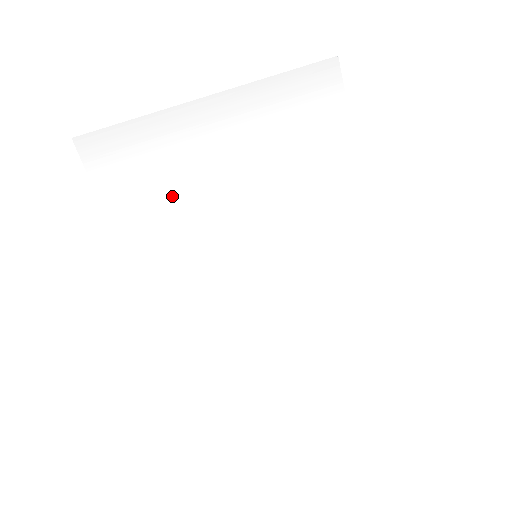
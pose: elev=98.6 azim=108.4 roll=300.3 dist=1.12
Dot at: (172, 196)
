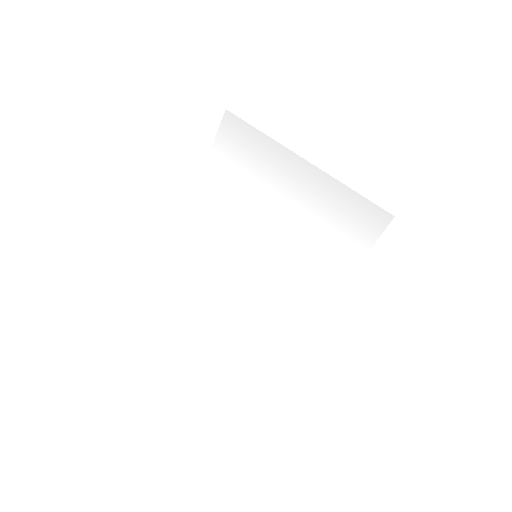
Dot at: (245, 185)
